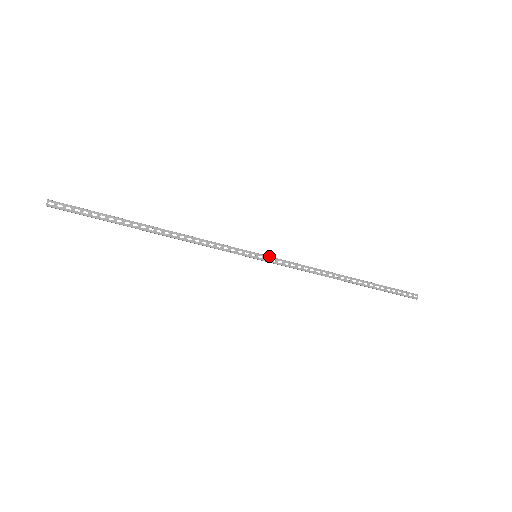
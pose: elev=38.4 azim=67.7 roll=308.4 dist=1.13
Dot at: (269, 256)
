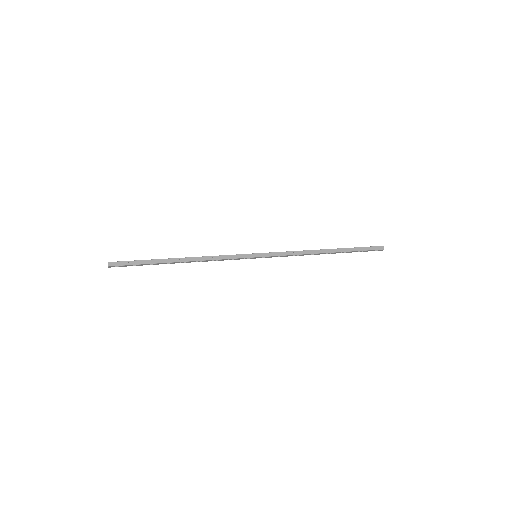
Dot at: (265, 257)
